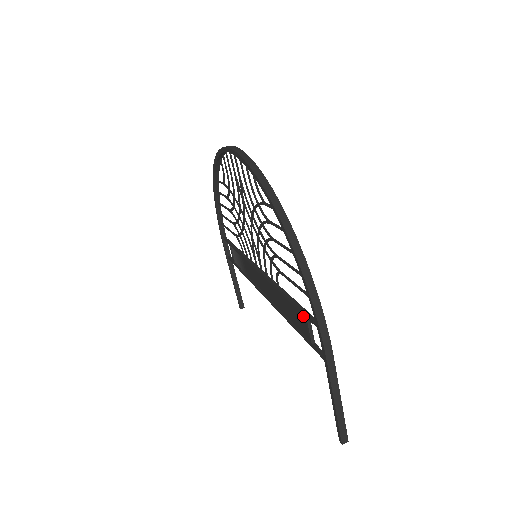
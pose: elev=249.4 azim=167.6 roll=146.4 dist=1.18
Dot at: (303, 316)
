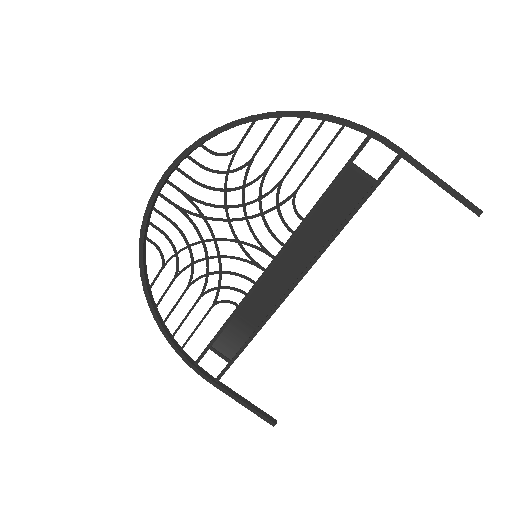
Dot at: (348, 175)
